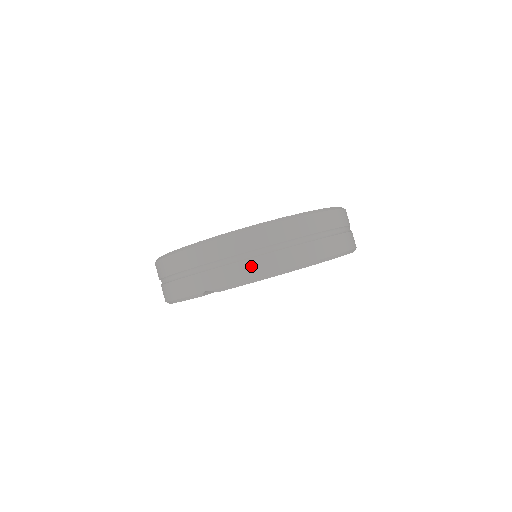
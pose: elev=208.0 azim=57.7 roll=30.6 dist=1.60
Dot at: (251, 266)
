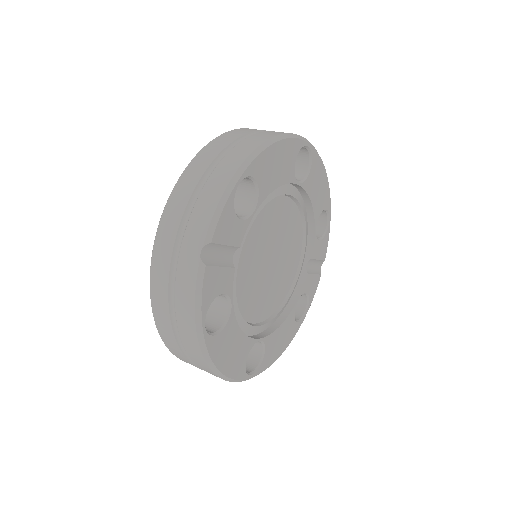
Dot at: (213, 186)
